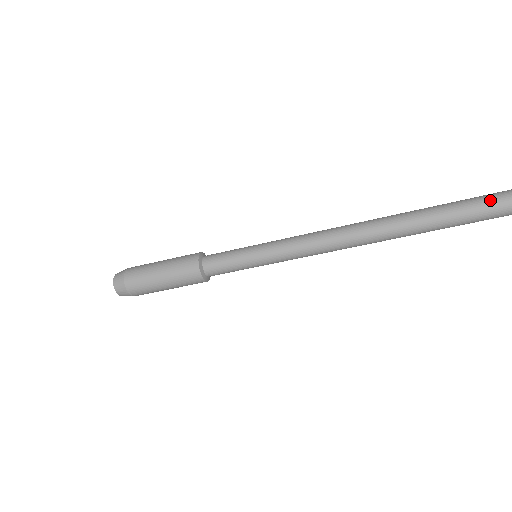
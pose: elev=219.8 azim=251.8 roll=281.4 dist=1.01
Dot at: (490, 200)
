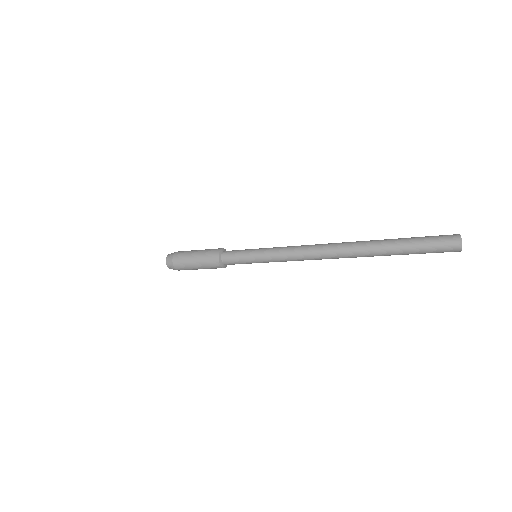
Dot at: (406, 249)
